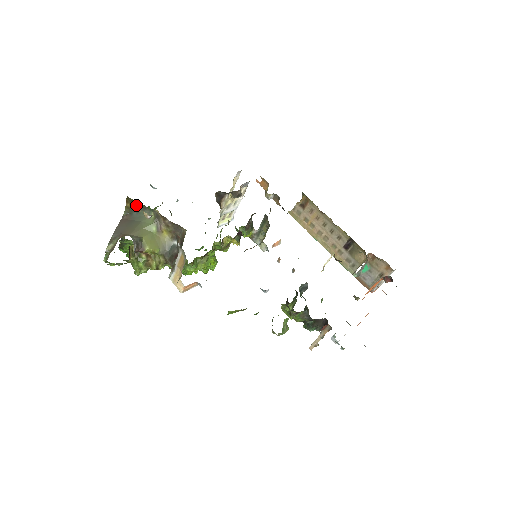
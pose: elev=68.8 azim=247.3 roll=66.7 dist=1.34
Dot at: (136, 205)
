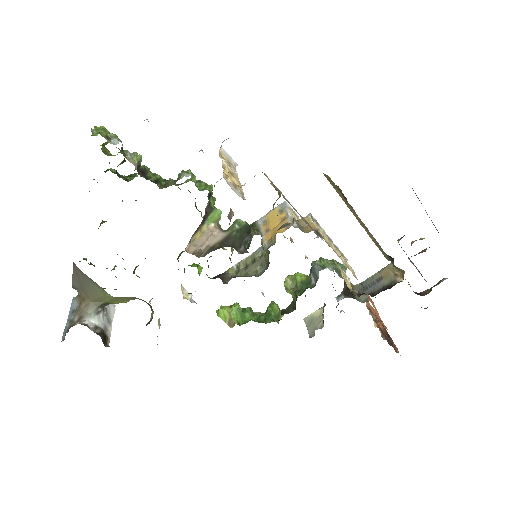
Dot at: occluded
